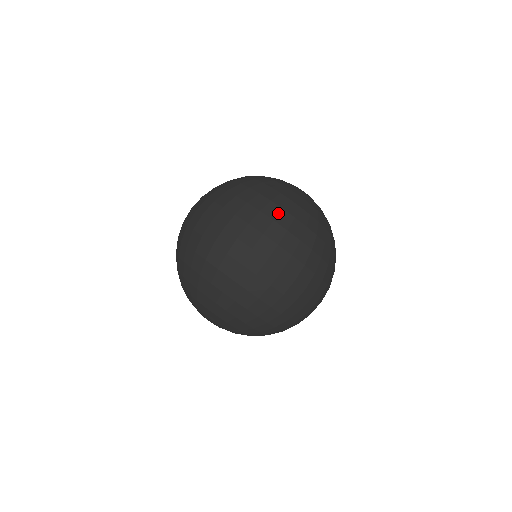
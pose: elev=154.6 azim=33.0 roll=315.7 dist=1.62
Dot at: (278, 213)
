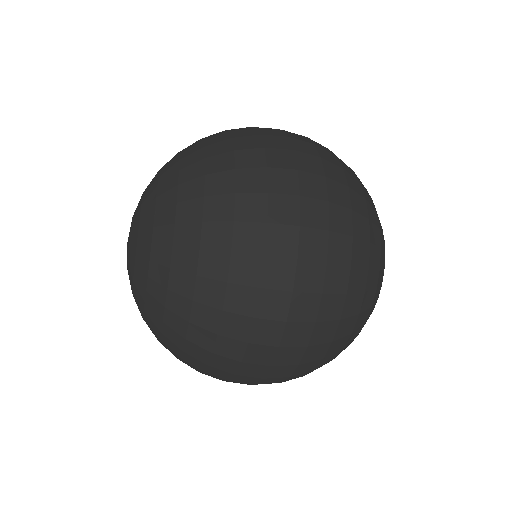
Dot at: (362, 213)
